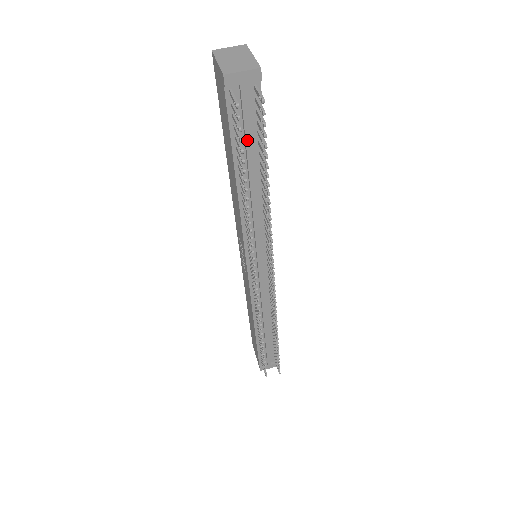
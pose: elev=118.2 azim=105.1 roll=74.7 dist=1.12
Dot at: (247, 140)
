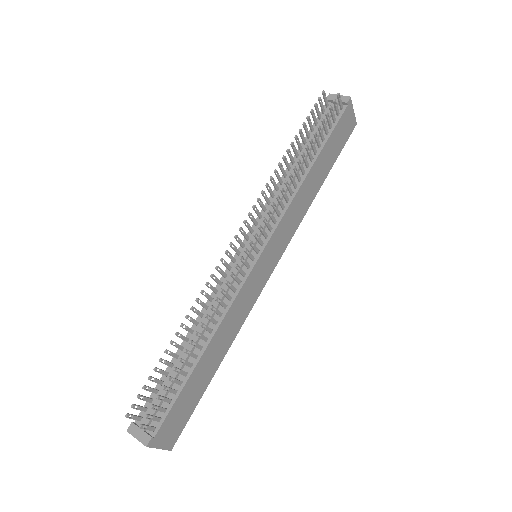
Dot at: (317, 132)
